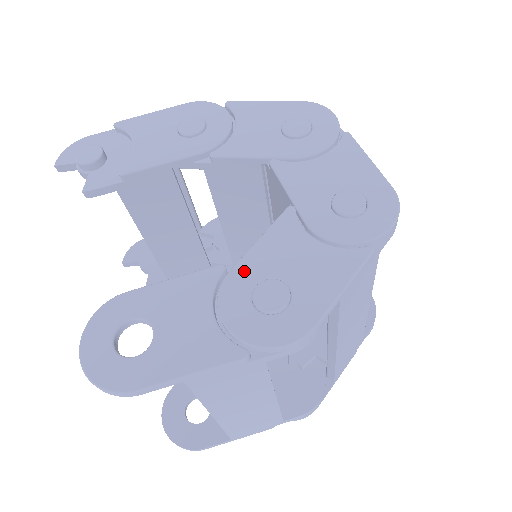
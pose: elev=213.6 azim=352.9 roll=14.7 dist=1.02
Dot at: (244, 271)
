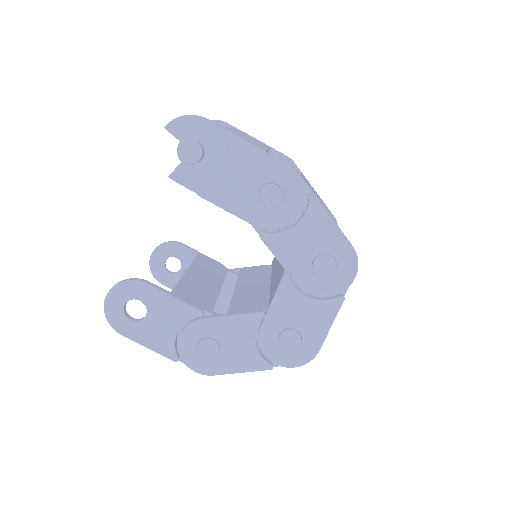
Dot at: (208, 326)
